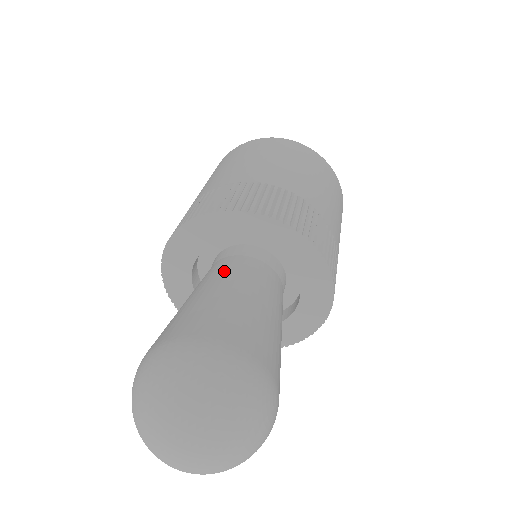
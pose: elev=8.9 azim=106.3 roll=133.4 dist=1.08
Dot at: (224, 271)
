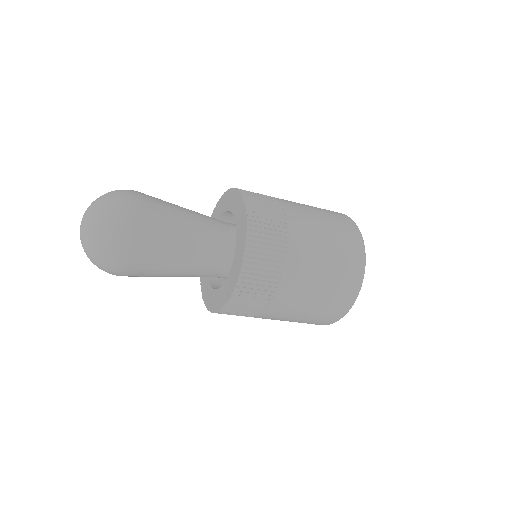
Dot at: occluded
